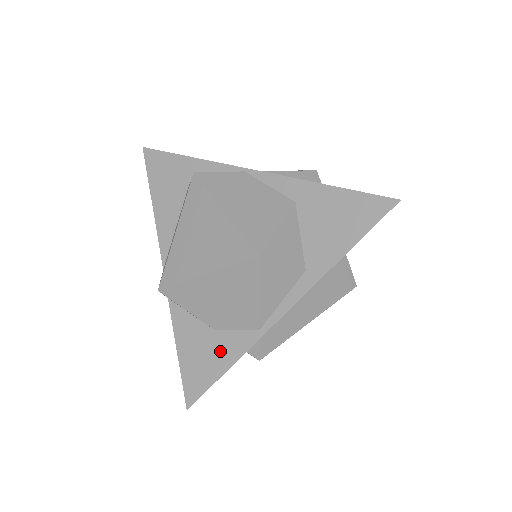
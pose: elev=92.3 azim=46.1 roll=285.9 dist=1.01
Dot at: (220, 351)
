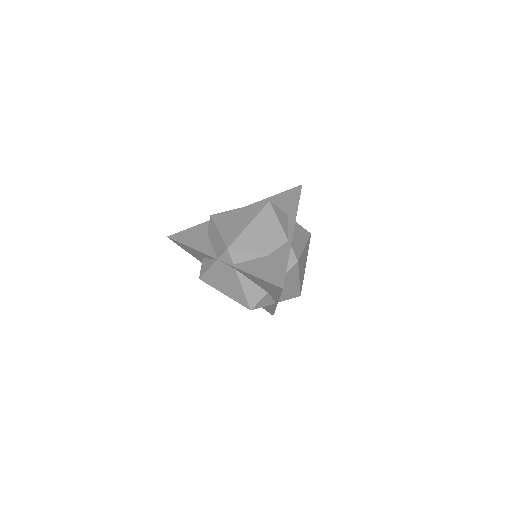
Dot at: (277, 259)
